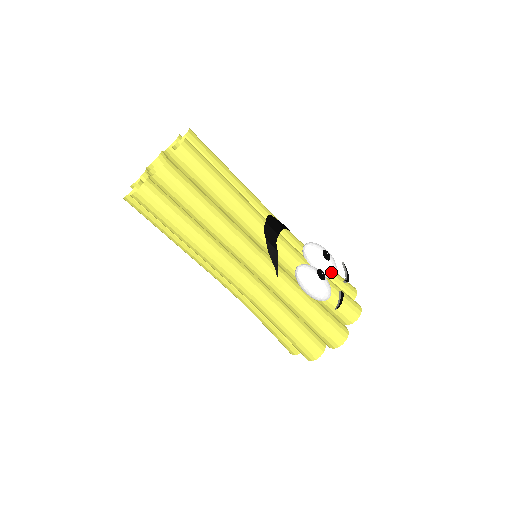
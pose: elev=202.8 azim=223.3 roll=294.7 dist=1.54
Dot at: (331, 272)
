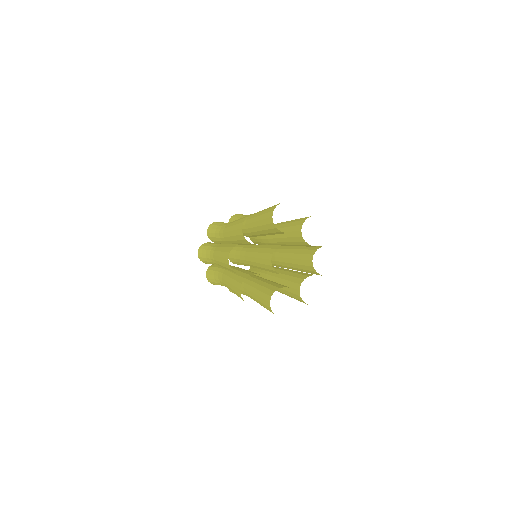
Dot at: occluded
